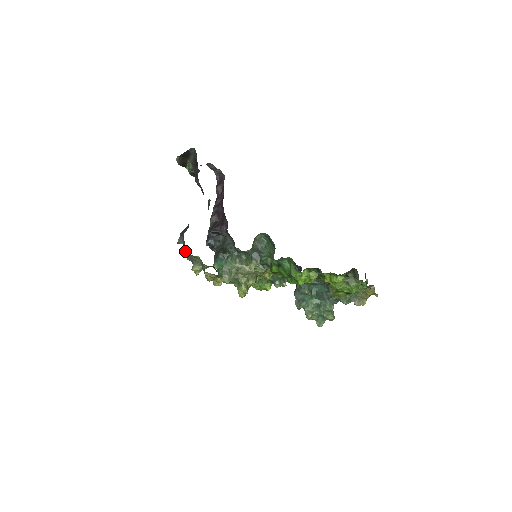
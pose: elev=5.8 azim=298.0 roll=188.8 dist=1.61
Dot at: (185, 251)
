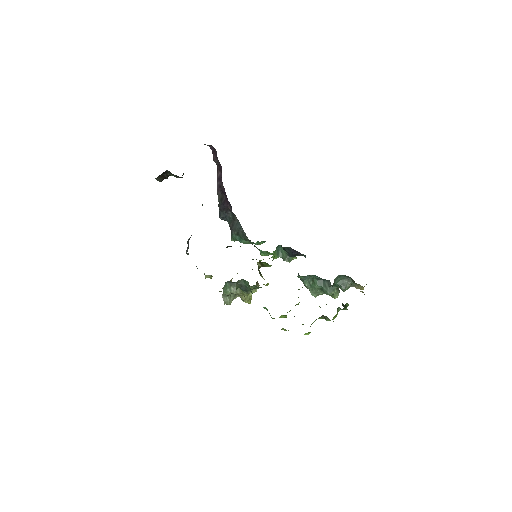
Dot at: occluded
